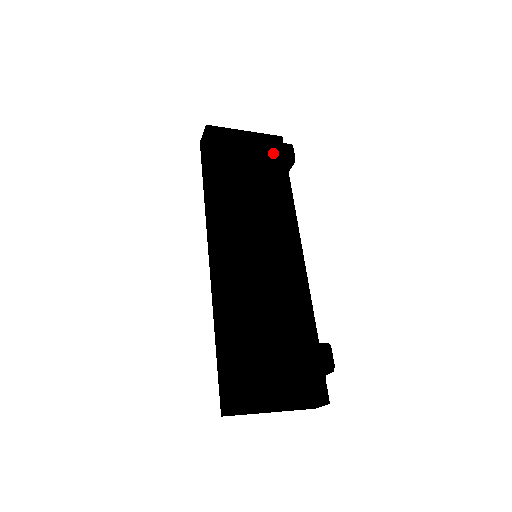
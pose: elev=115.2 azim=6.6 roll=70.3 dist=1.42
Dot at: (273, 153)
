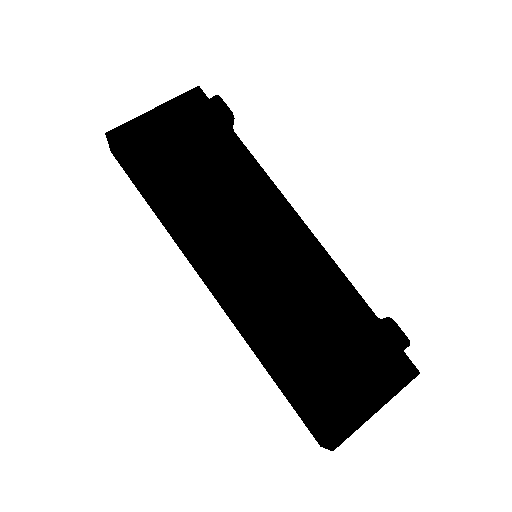
Dot at: (204, 123)
